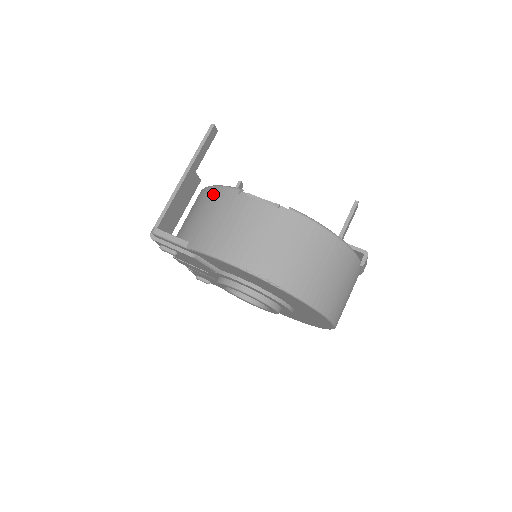
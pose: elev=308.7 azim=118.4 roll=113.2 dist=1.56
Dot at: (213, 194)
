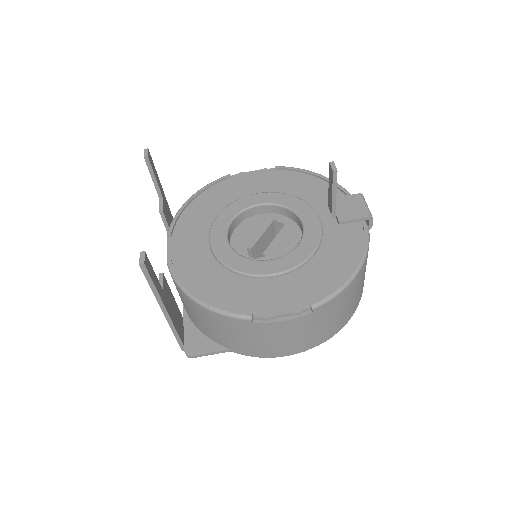
Dot at: (219, 320)
